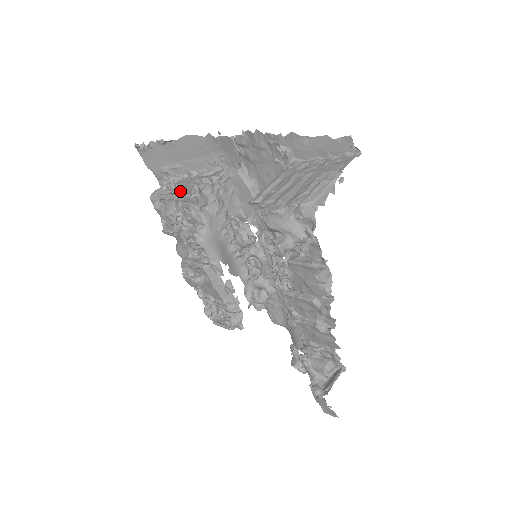
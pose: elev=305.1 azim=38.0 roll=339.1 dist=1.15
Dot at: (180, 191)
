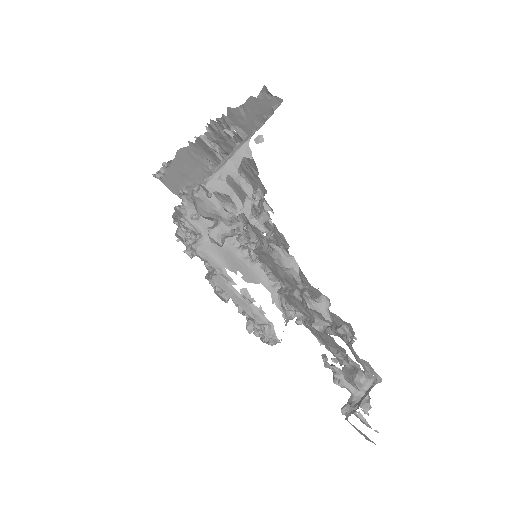
Dot at: occluded
